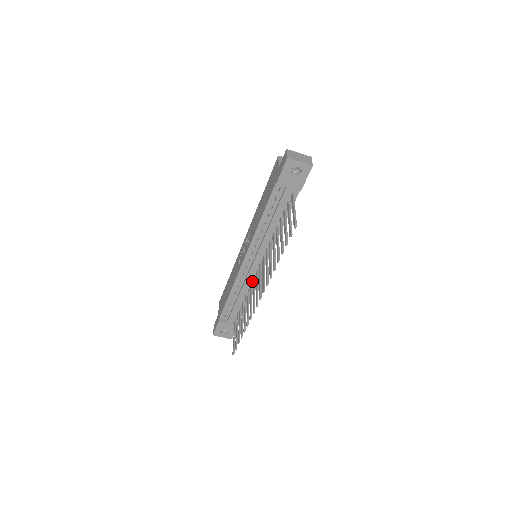
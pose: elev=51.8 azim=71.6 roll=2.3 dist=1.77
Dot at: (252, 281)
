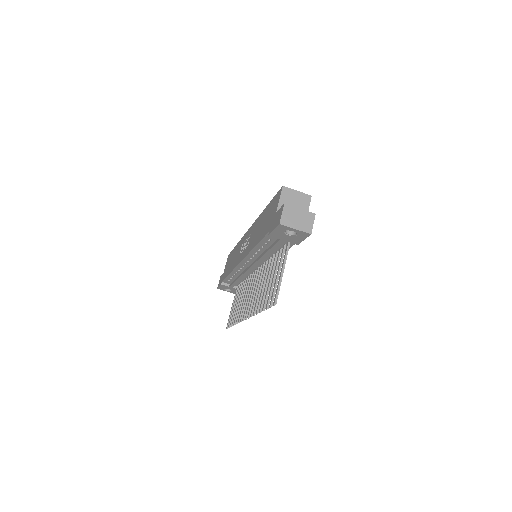
Dot at: (251, 273)
